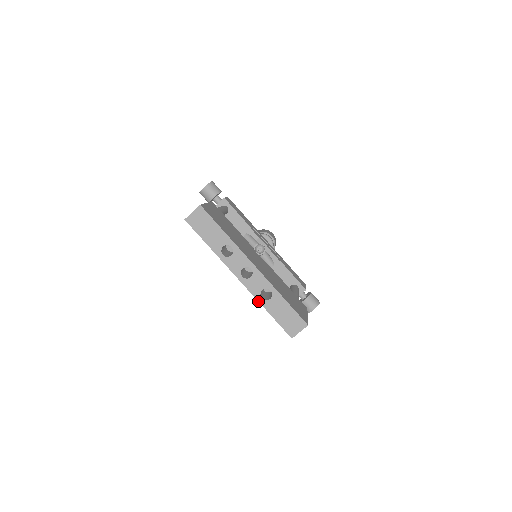
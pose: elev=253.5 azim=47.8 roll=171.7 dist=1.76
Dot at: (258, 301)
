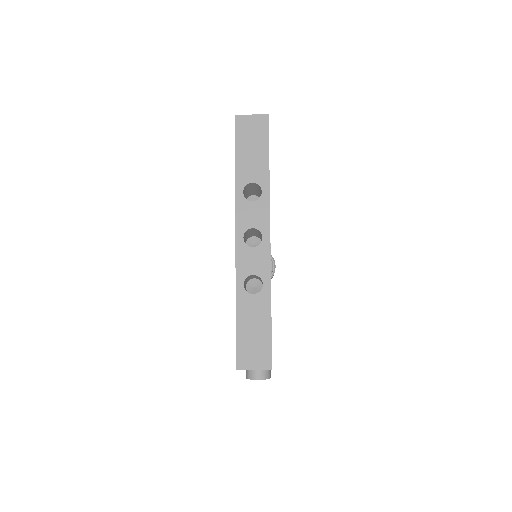
Dot at: (236, 284)
